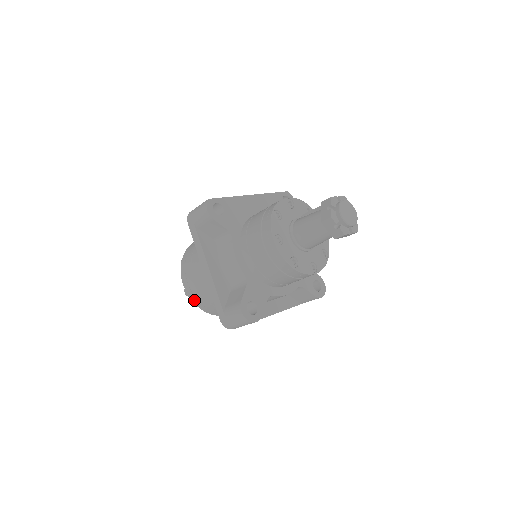
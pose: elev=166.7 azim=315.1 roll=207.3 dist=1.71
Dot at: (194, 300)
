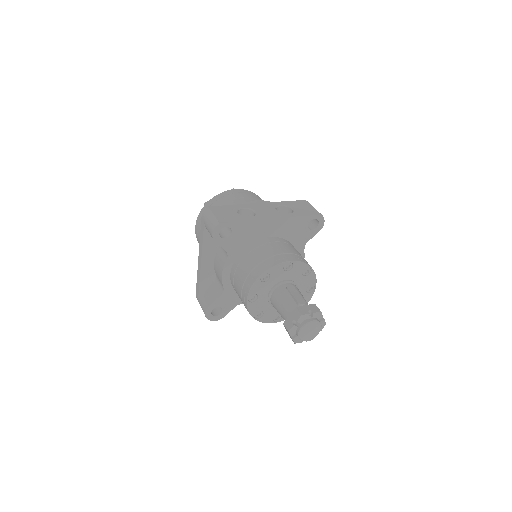
Dot at: occluded
